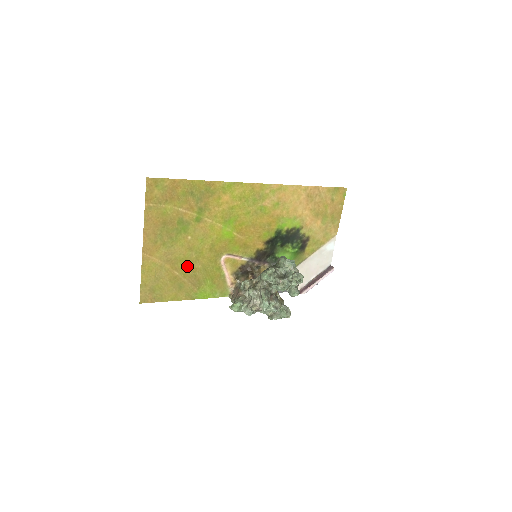
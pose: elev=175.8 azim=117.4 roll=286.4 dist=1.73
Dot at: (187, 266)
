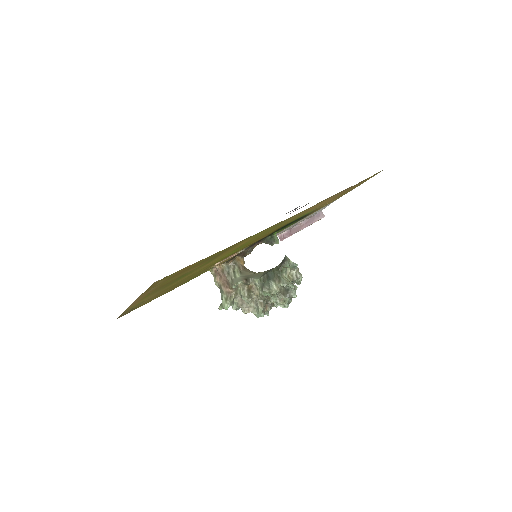
Dot at: (176, 284)
